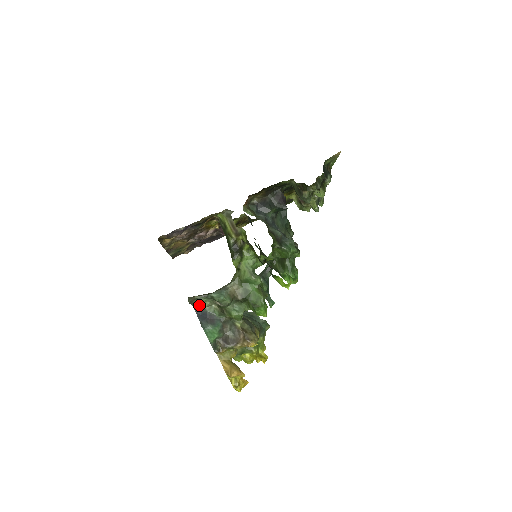
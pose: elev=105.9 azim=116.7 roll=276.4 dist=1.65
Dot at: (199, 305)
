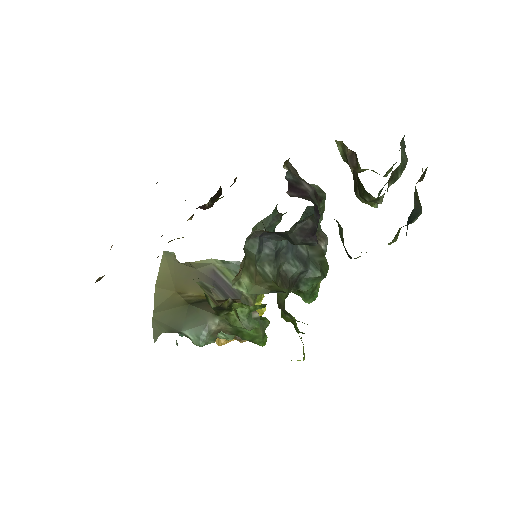
Dot at: occluded
